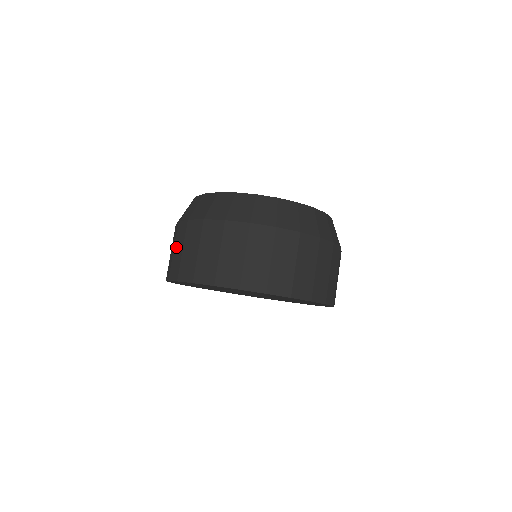
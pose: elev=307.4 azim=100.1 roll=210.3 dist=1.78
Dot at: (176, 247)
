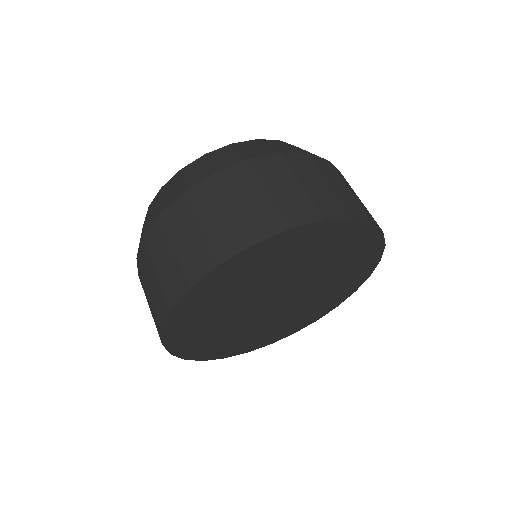
Dot at: (148, 283)
